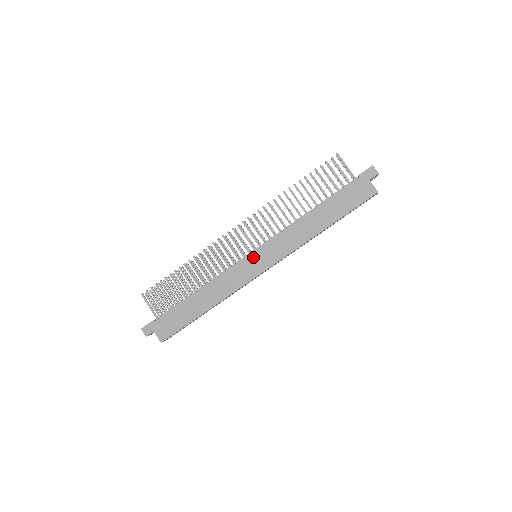
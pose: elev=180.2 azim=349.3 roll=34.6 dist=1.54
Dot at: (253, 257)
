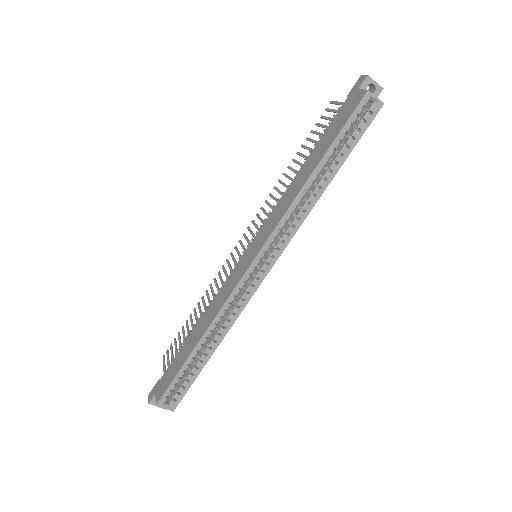
Dot at: (246, 253)
